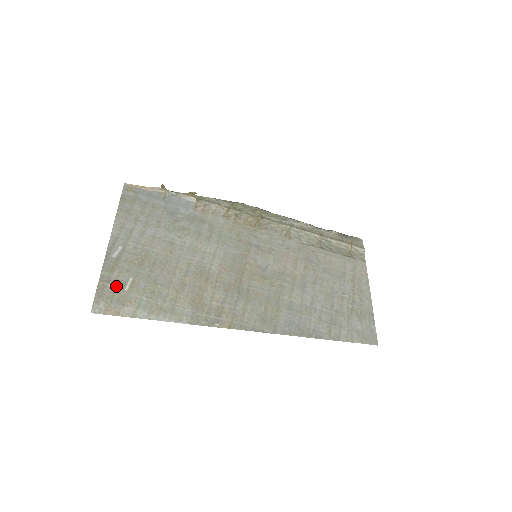
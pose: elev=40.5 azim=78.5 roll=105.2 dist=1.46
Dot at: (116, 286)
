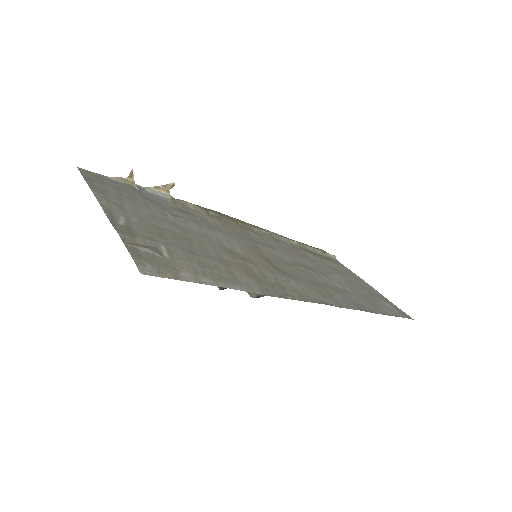
Dot at: (151, 250)
